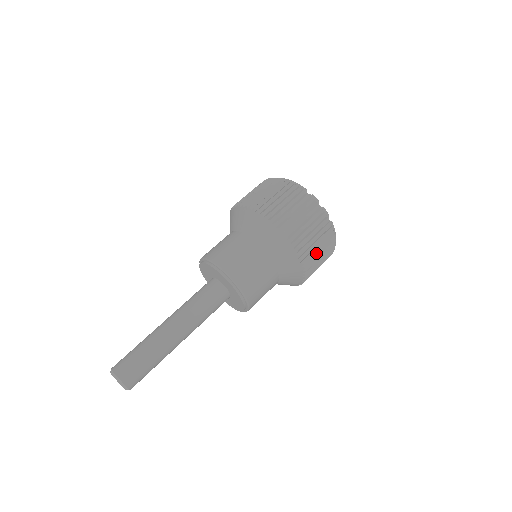
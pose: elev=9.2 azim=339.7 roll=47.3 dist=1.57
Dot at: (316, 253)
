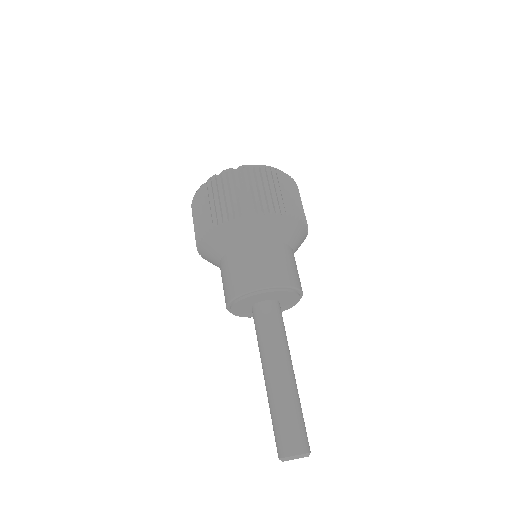
Dot at: (260, 194)
